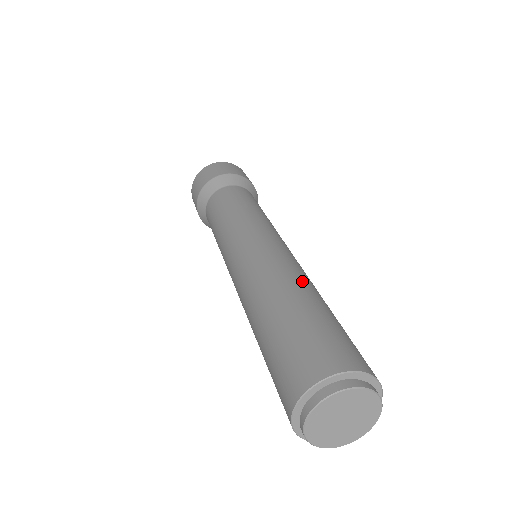
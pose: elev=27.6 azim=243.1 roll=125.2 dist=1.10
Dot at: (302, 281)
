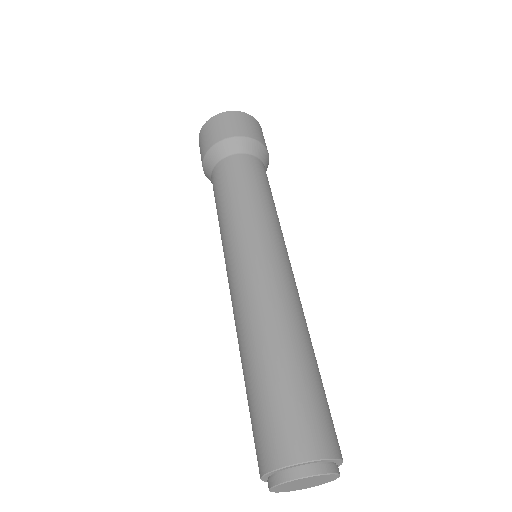
Dot at: (289, 327)
